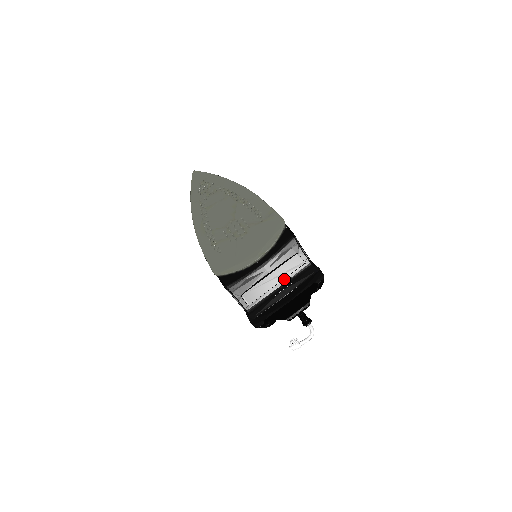
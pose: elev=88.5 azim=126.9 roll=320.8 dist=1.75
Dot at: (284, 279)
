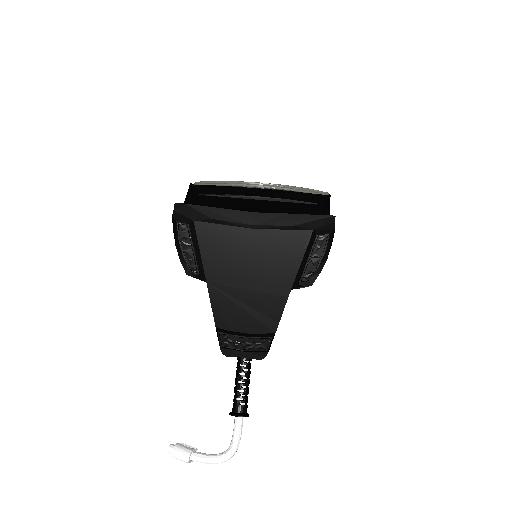
Dot at: (272, 209)
